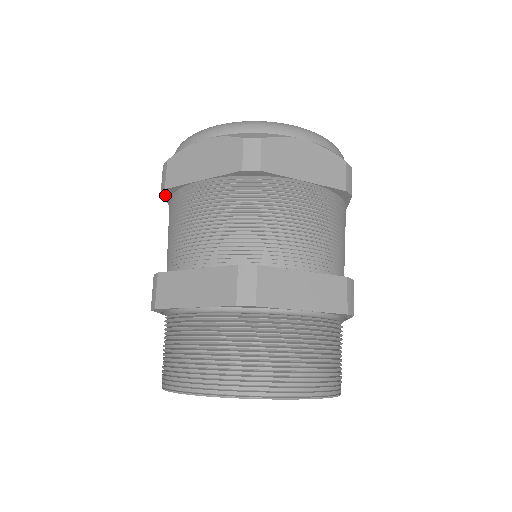
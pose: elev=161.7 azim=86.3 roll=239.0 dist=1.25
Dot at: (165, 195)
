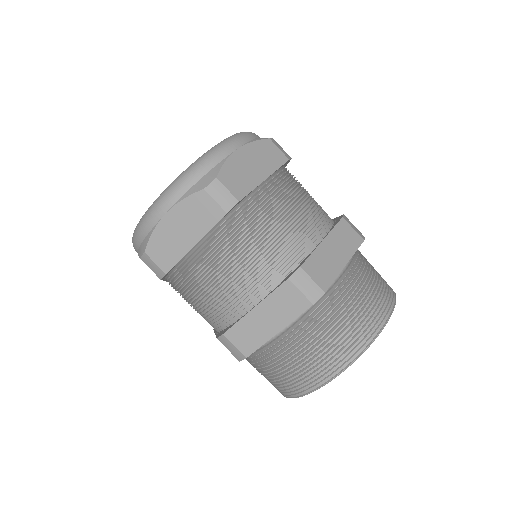
Dot at: (163, 277)
